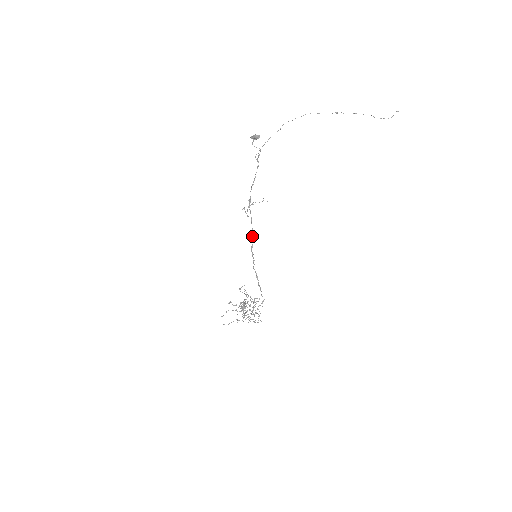
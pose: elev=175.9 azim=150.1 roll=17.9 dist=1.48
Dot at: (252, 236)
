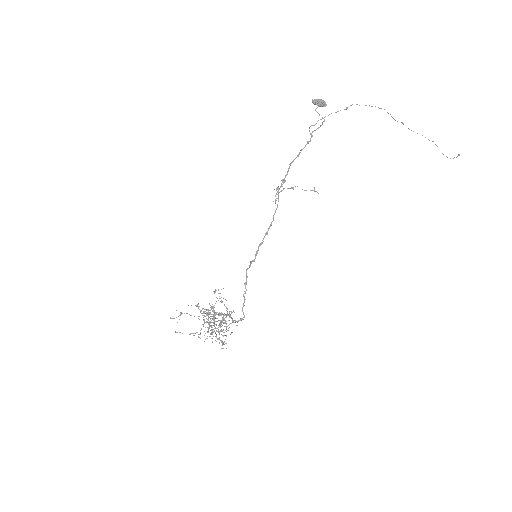
Dot at: (268, 229)
